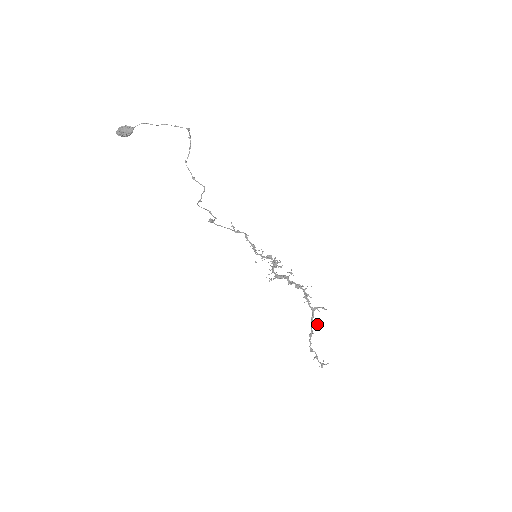
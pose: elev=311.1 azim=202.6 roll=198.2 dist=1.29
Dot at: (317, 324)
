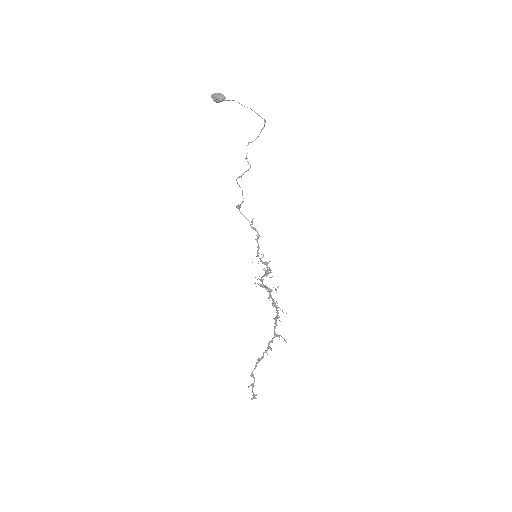
Dot at: (271, 350)
